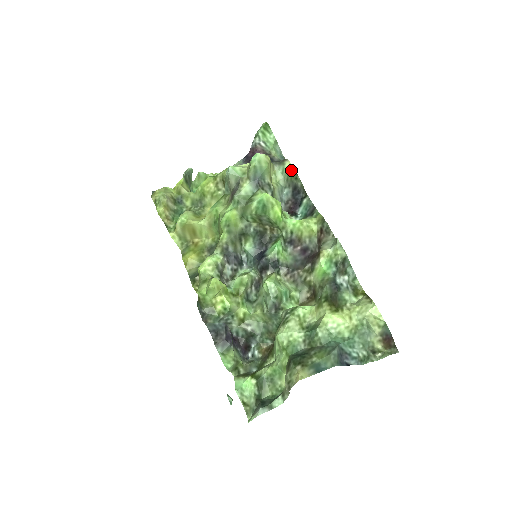
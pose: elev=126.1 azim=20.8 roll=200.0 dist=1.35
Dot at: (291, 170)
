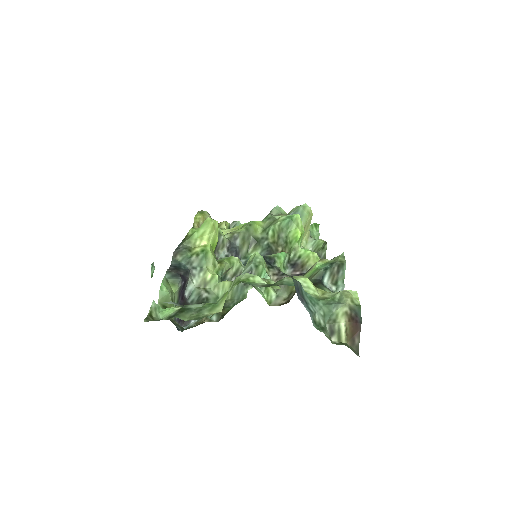
Dot at: (322, 243)
